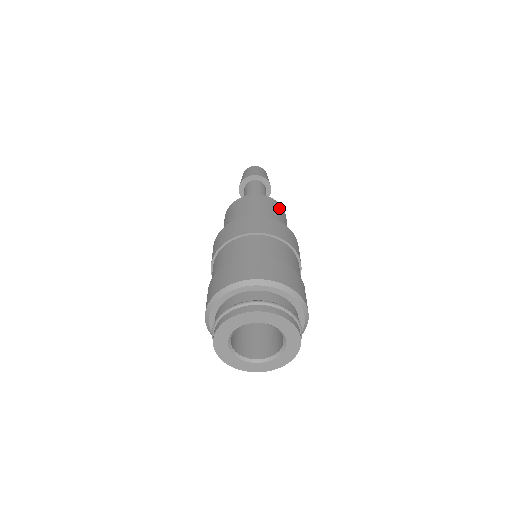
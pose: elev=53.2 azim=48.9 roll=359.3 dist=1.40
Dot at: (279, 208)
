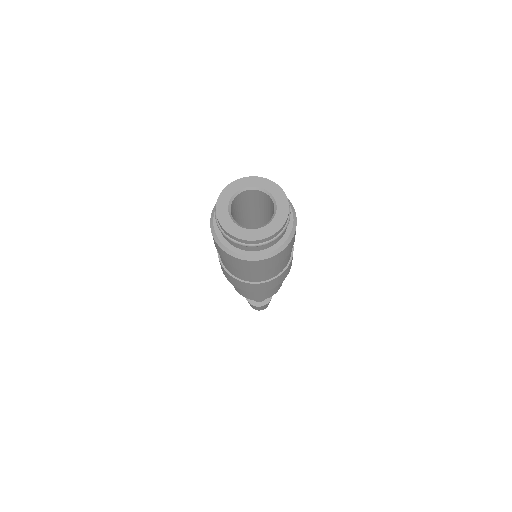
Dot at: occluded
